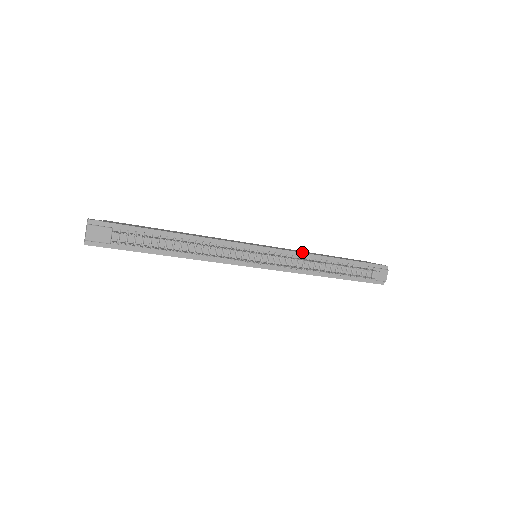
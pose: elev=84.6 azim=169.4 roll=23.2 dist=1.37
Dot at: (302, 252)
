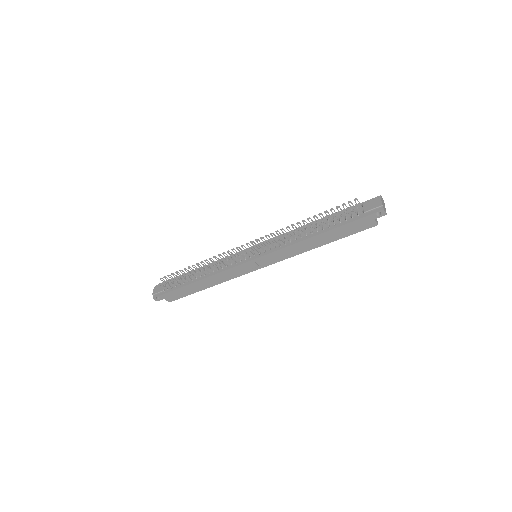
Dot at: occluded
